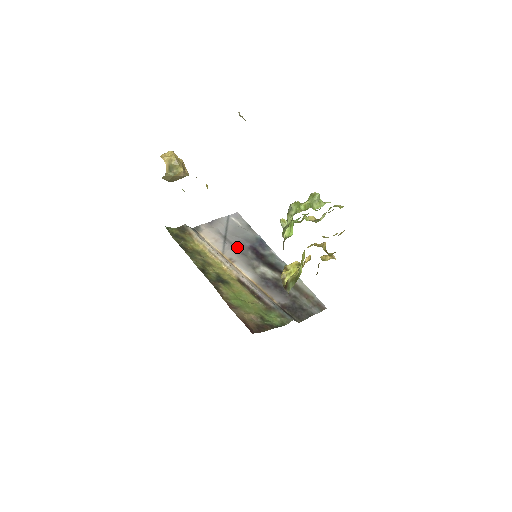
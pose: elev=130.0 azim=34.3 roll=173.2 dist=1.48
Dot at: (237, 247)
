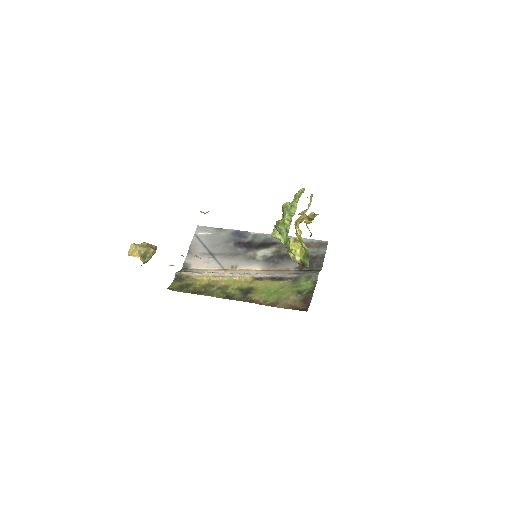
Dot at: (226, 253)
